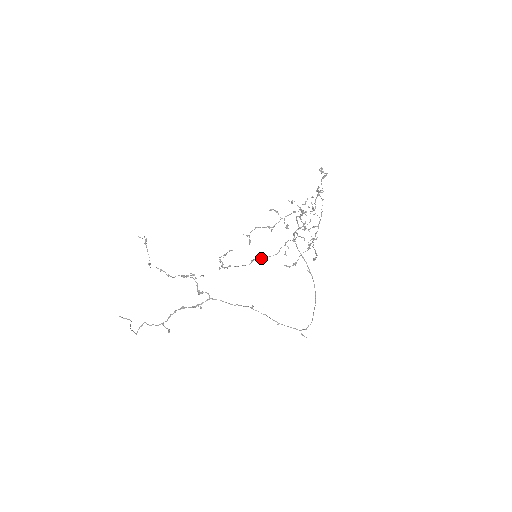
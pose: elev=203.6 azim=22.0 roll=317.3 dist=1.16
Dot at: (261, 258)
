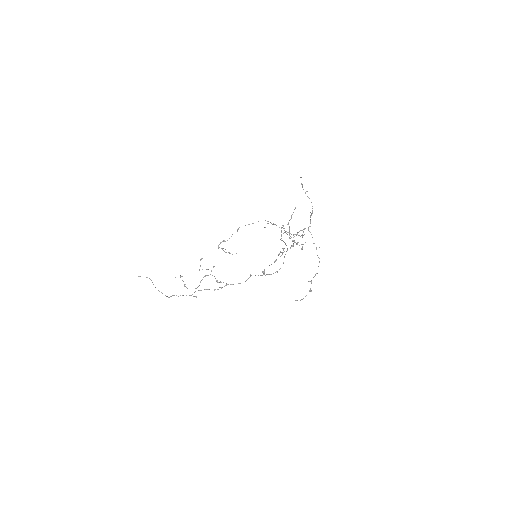
Dot at: occluded
